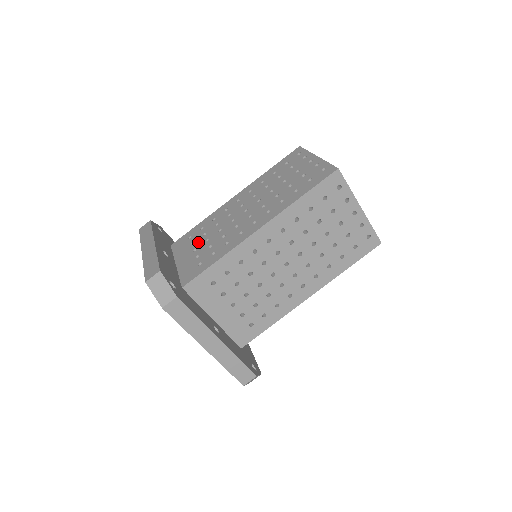
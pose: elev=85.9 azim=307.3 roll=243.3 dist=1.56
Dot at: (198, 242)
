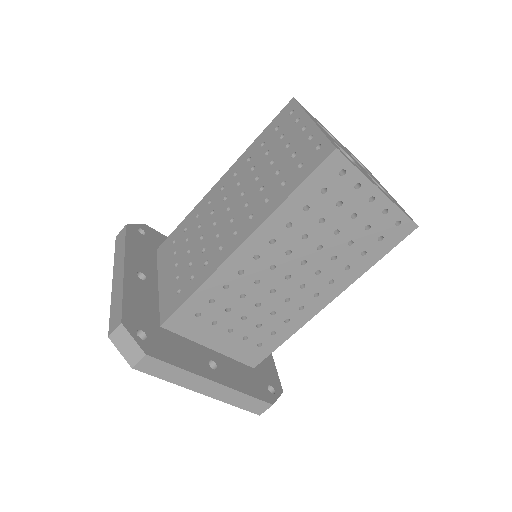
Dot at: (180, 253)
